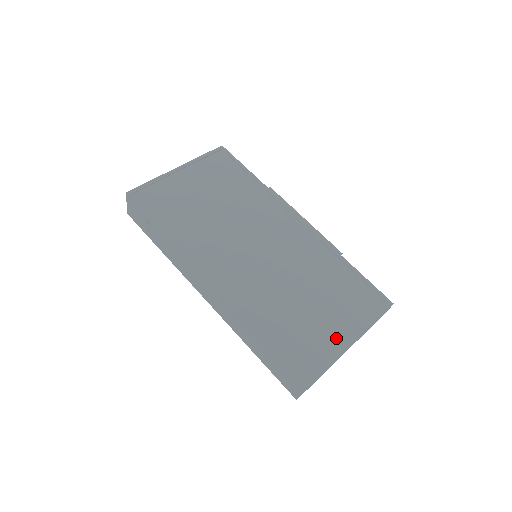
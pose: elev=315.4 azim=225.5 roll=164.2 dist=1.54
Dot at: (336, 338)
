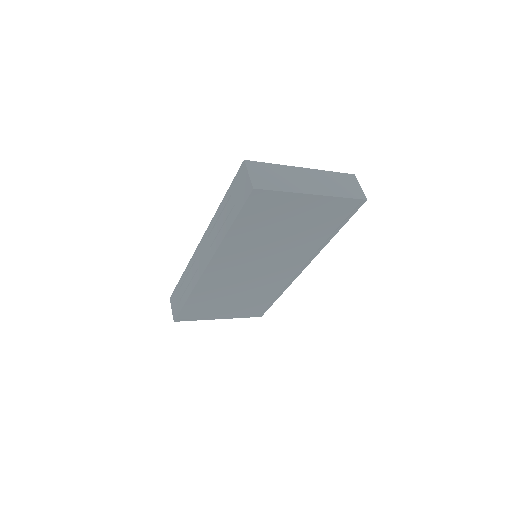
Dot at: occluded
